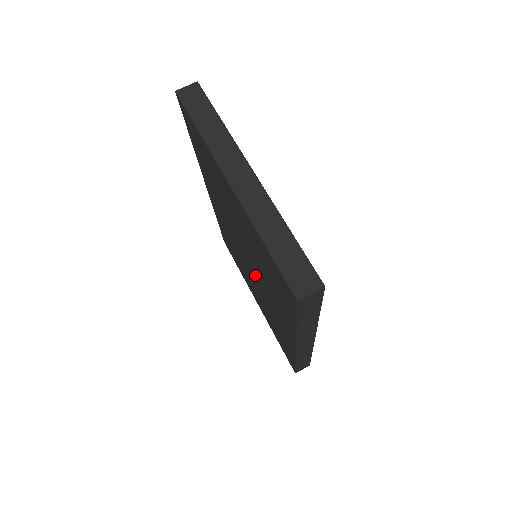
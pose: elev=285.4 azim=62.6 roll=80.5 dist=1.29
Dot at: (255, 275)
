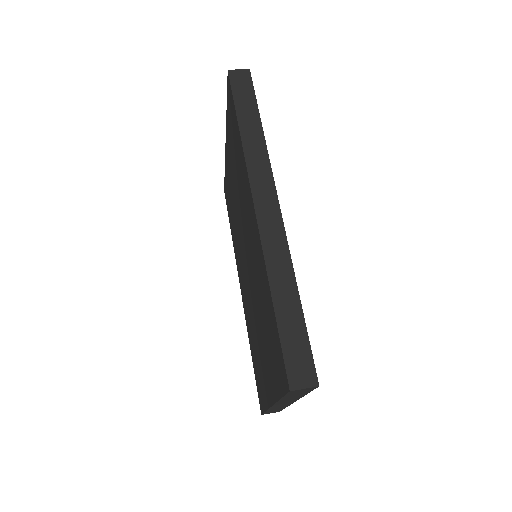
Dot at: (247, 249)
